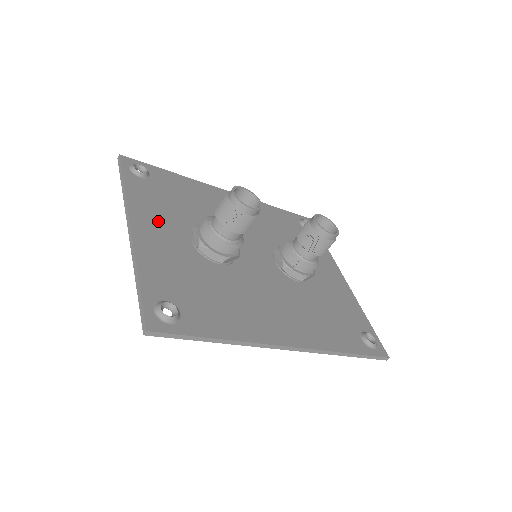
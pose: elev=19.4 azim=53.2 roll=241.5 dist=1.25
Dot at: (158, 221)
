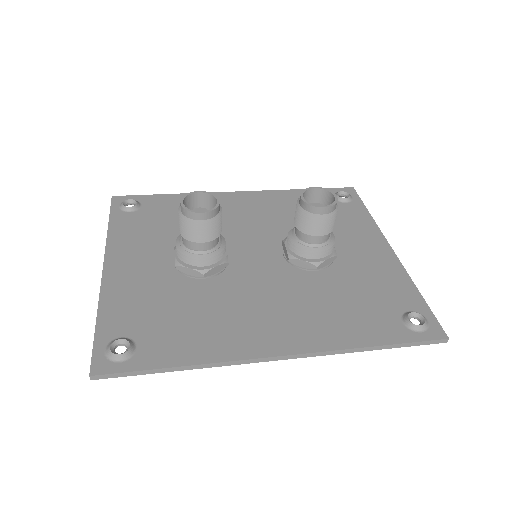
Dot at: (137, 252)
